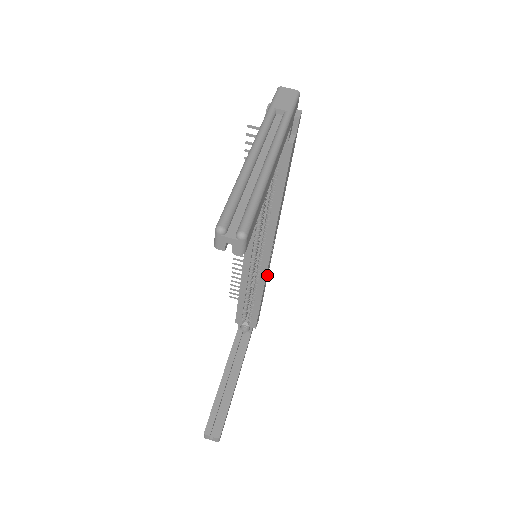
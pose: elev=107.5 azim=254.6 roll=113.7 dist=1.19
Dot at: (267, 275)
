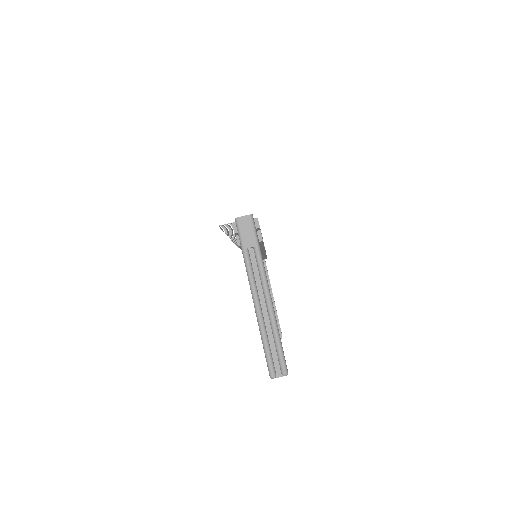
Dot at: occluded
